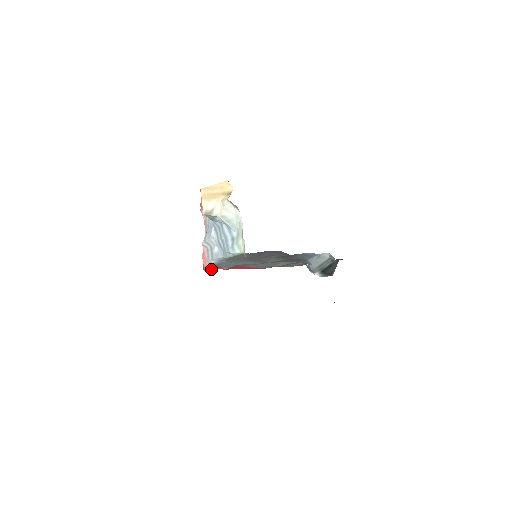
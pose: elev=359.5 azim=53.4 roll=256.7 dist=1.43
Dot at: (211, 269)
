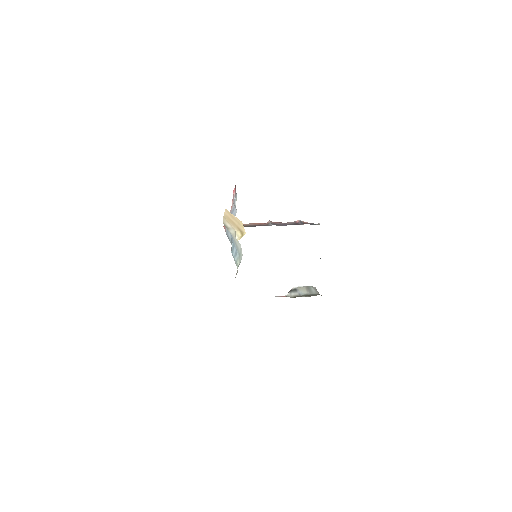
Dot at: occluded
